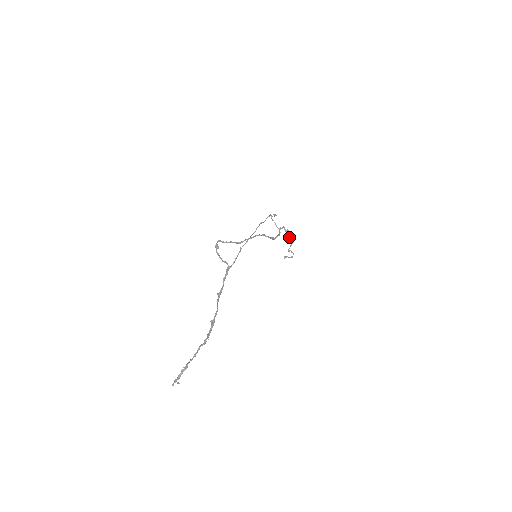
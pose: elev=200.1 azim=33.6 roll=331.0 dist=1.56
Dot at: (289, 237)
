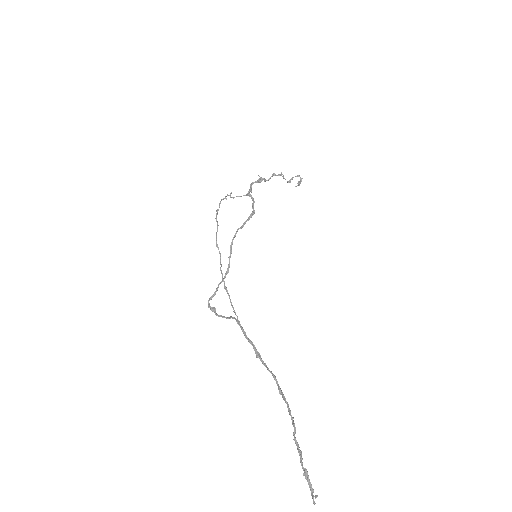
Dot at: (272, 176)
